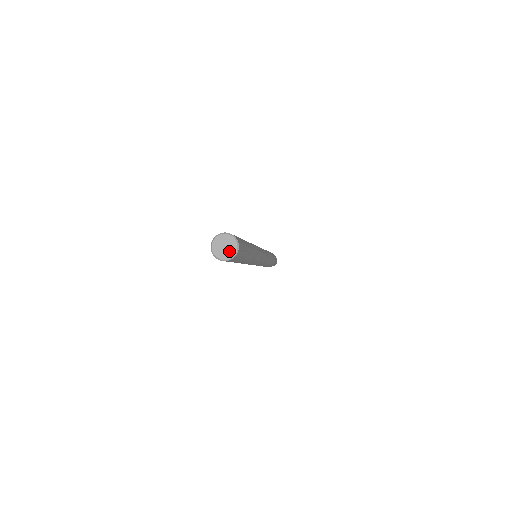
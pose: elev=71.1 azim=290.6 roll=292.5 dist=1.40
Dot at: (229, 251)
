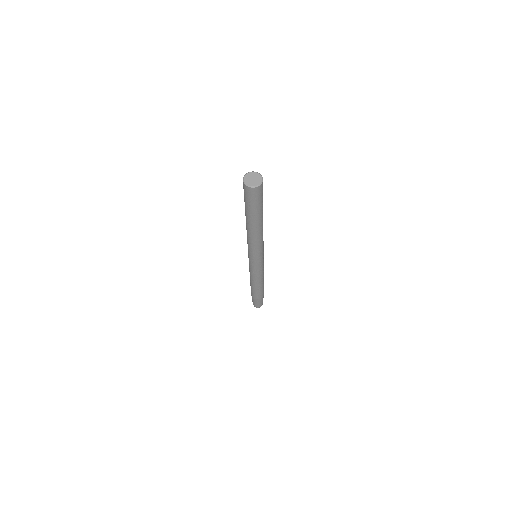
Dot at: (256, 181)
